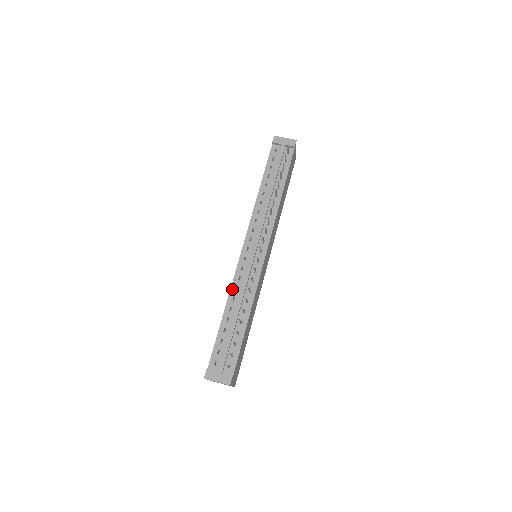
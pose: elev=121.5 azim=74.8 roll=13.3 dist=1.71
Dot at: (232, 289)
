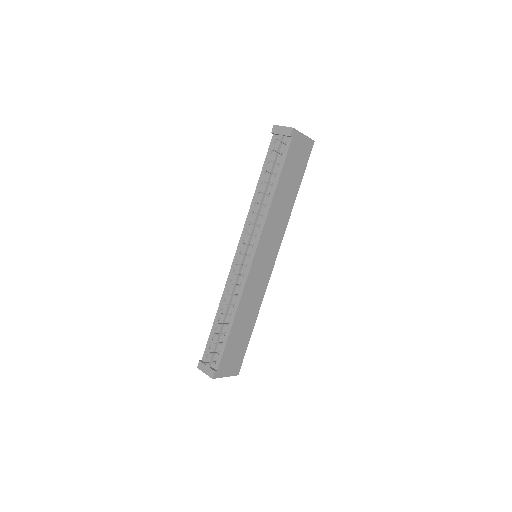
Dot at: (225, 291)
